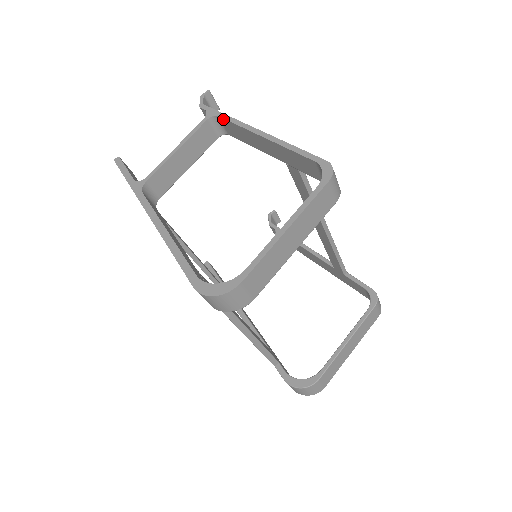
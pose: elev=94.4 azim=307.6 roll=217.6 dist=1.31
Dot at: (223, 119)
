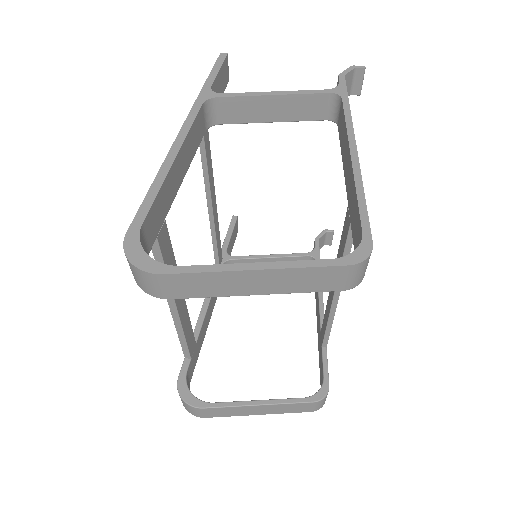
Dot at: (343, 106)
